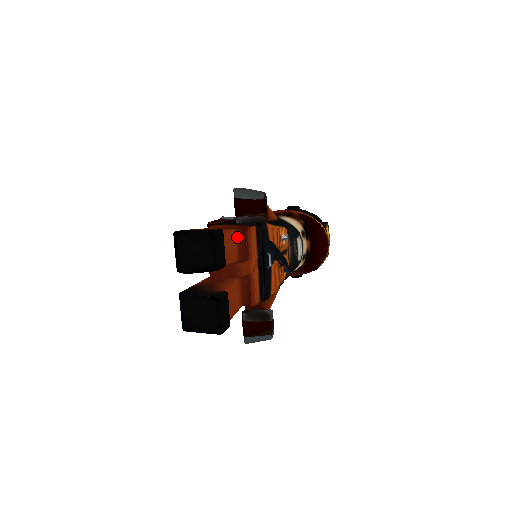
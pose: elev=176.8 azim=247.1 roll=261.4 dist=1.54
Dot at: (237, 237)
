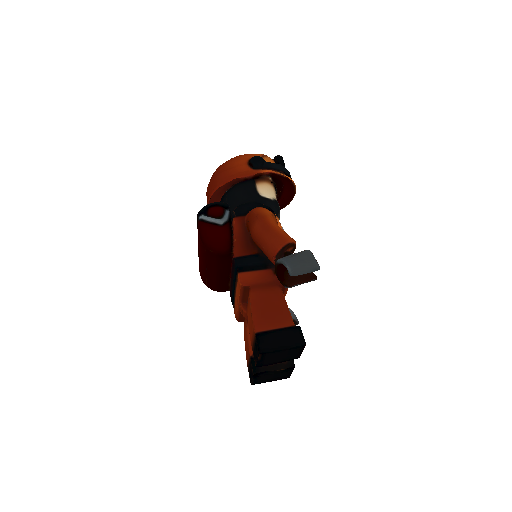
Dot at: occluded
